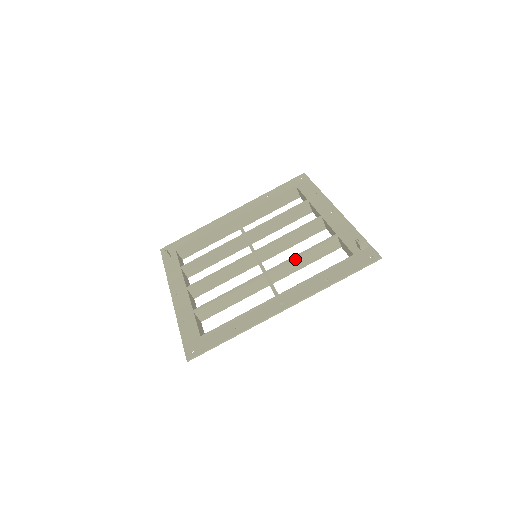
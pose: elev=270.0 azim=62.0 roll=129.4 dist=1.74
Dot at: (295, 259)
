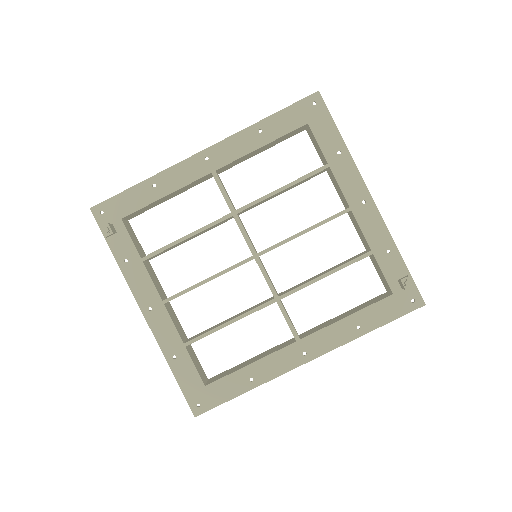
Dot at: (316, 281)
